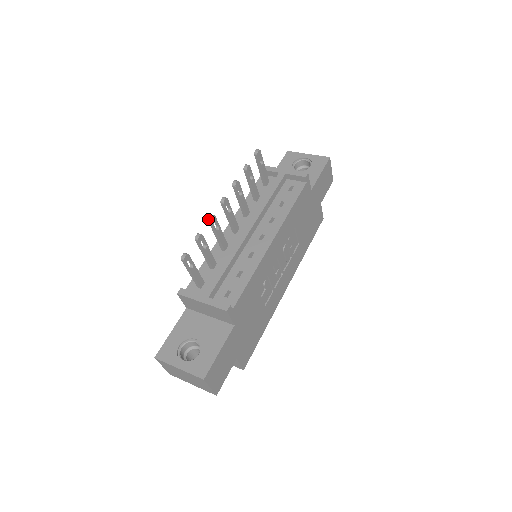
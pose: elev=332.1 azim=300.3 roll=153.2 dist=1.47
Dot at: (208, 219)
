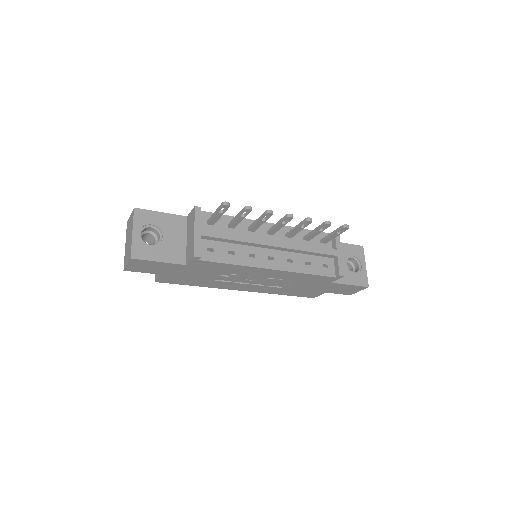
Dot at: (268, 210)
